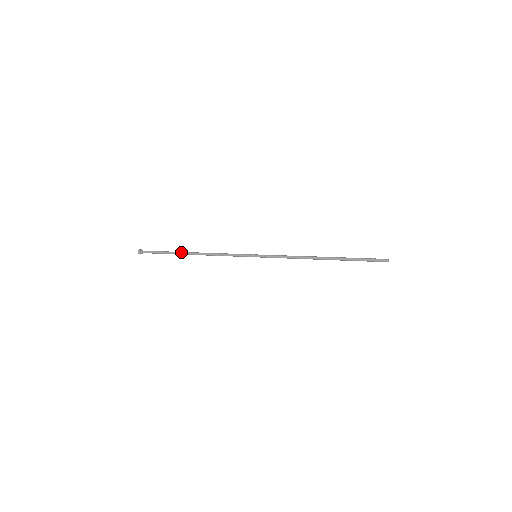
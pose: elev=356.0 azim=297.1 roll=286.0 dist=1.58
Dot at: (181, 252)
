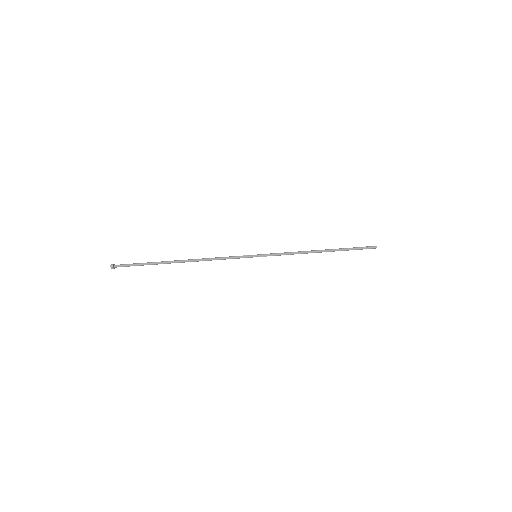
Dot at: (169, 263)
